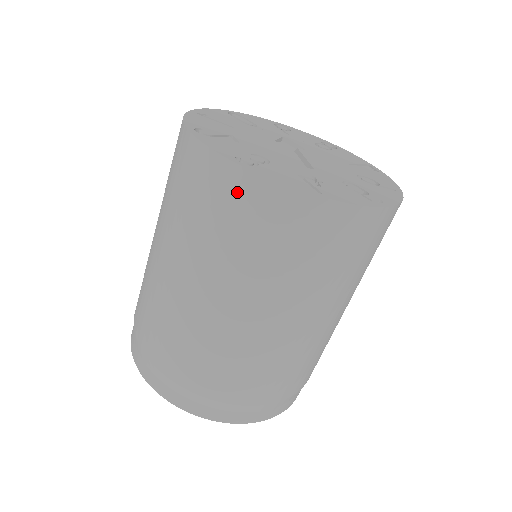
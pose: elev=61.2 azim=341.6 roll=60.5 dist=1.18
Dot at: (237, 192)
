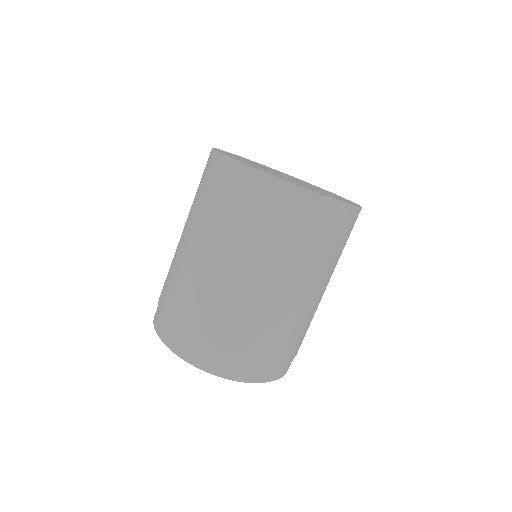
Dot at: (244, 182)
